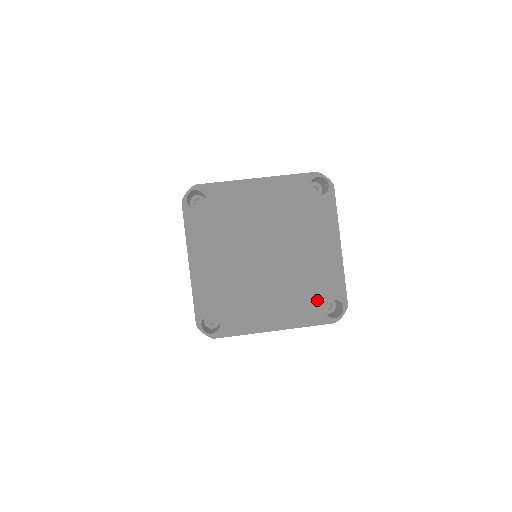
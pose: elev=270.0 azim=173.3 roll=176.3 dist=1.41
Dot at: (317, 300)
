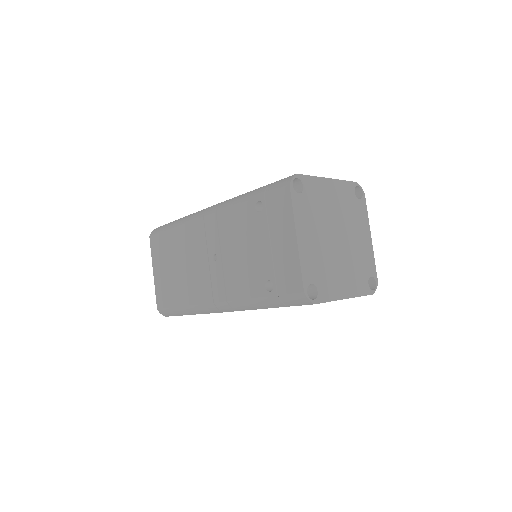
Dot at: (364, 276)
